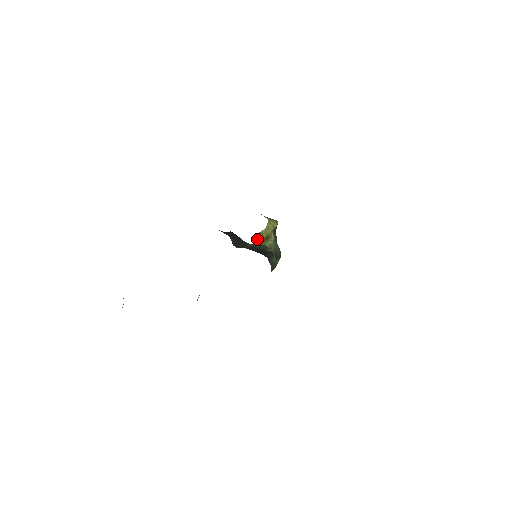
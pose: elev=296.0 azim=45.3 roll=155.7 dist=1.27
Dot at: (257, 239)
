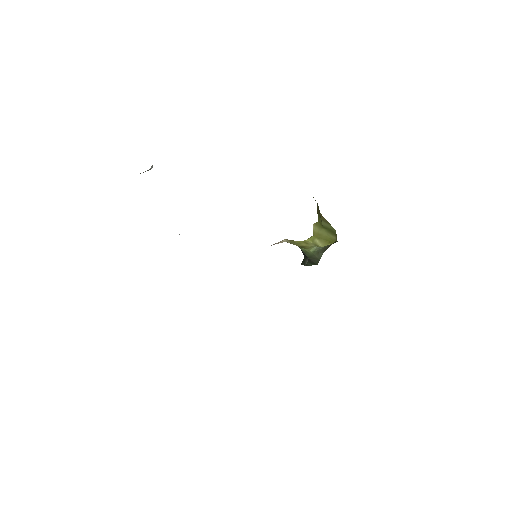
Dot at: (284, 241)
